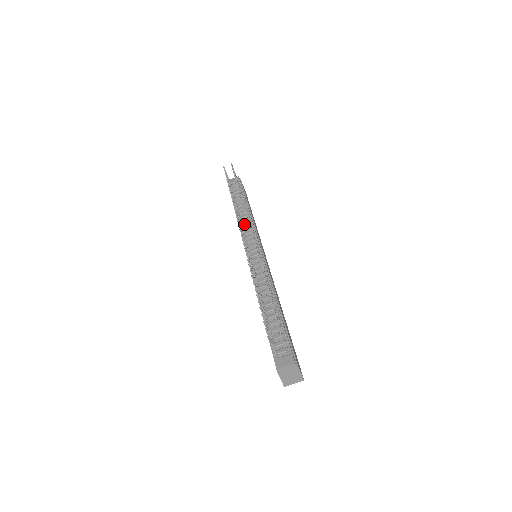
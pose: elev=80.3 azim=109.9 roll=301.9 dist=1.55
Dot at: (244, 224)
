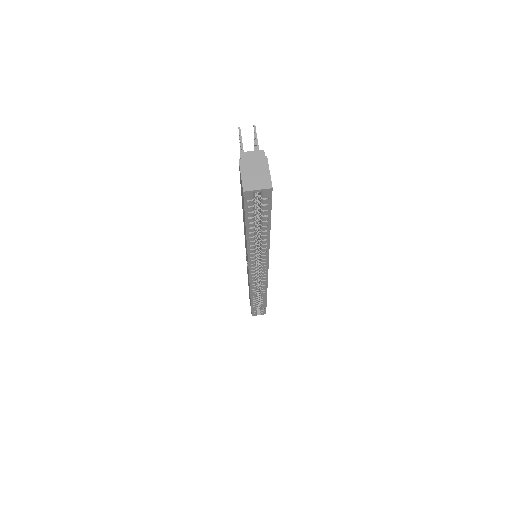
Dot at: occluded
